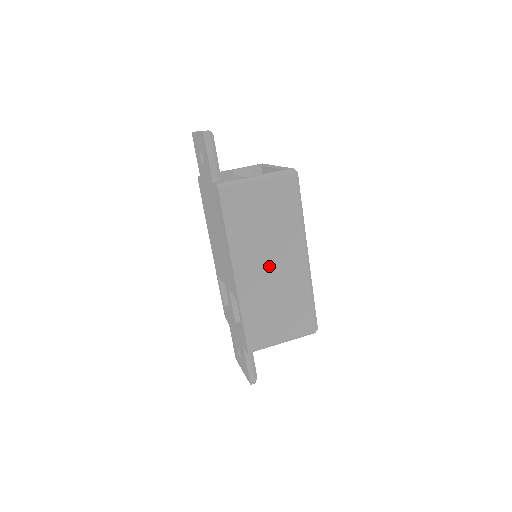
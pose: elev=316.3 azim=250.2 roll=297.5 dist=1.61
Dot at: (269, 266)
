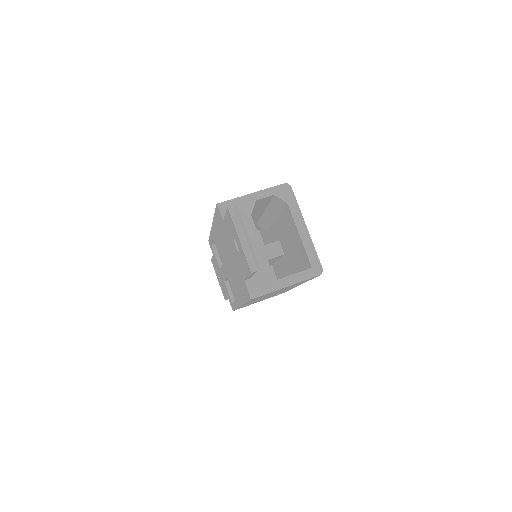
Dot at: occluded
